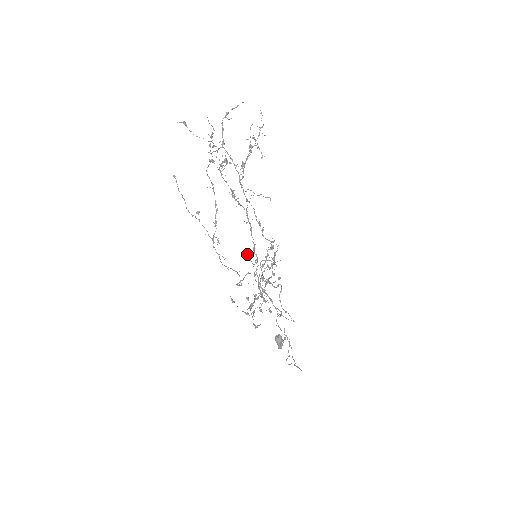
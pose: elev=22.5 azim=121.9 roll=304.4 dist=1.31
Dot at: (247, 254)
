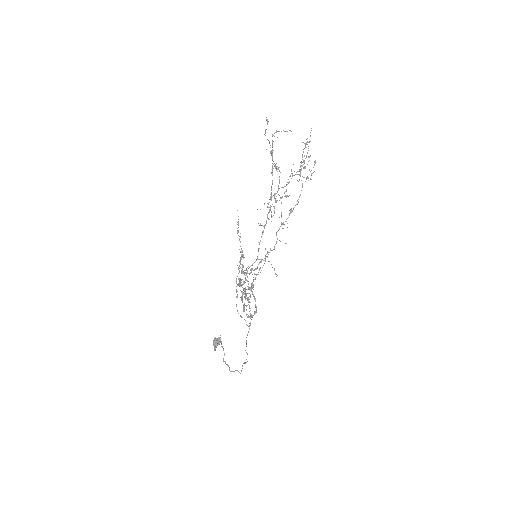
Dot at: occluded
